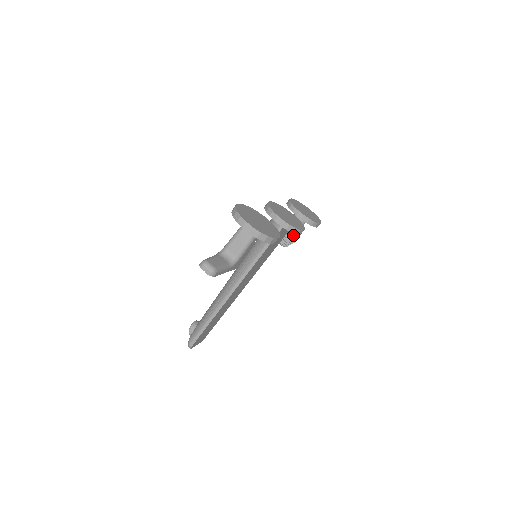
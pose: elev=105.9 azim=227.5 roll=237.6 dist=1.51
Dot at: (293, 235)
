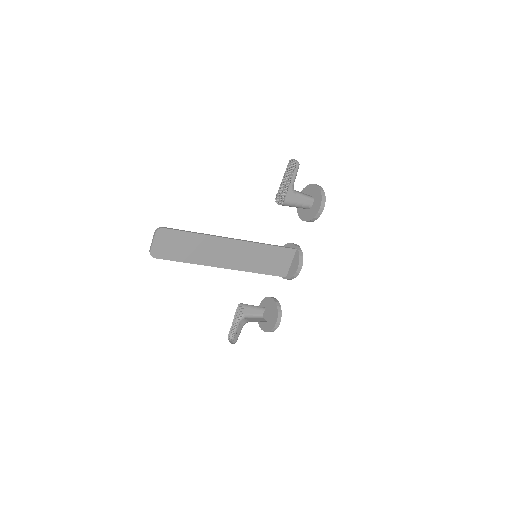
Dot at: occluded
